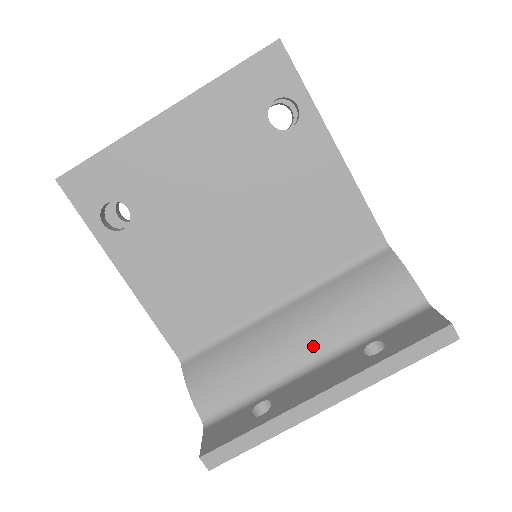
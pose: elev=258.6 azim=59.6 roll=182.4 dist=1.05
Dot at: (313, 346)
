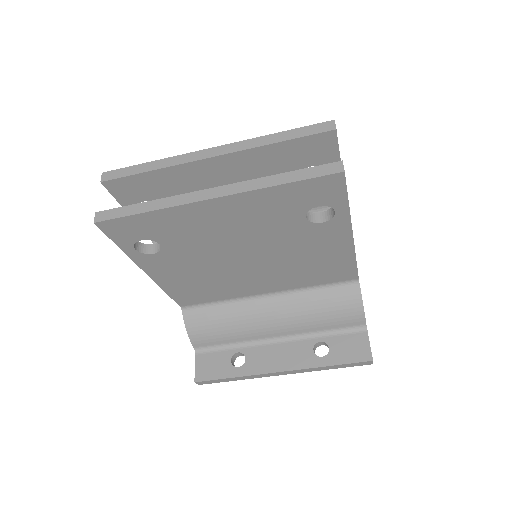
Dot at: (282, 330)
